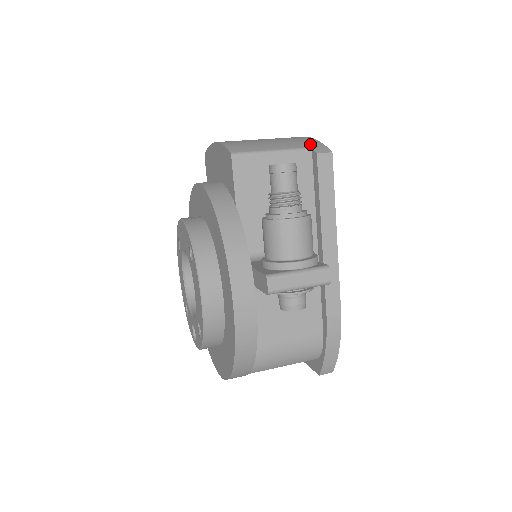
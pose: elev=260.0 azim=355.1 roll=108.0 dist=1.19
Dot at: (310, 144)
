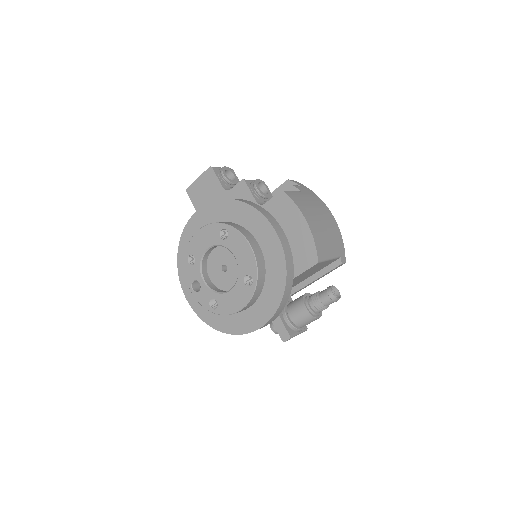
Dot at: (341, 250)
